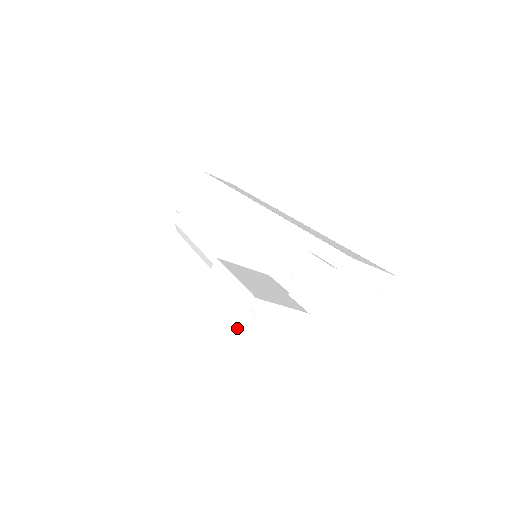
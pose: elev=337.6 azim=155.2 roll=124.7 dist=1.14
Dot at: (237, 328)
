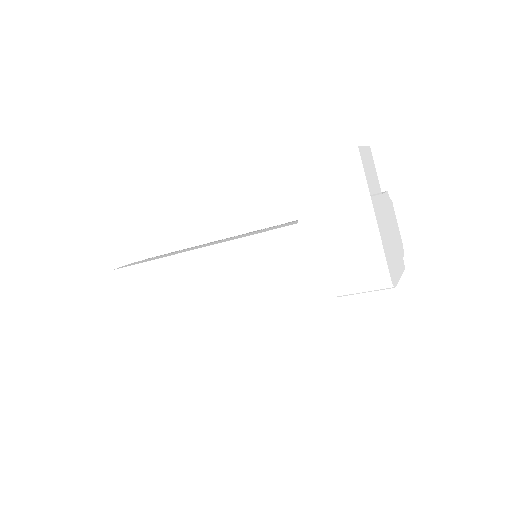
Dot at: occluded
